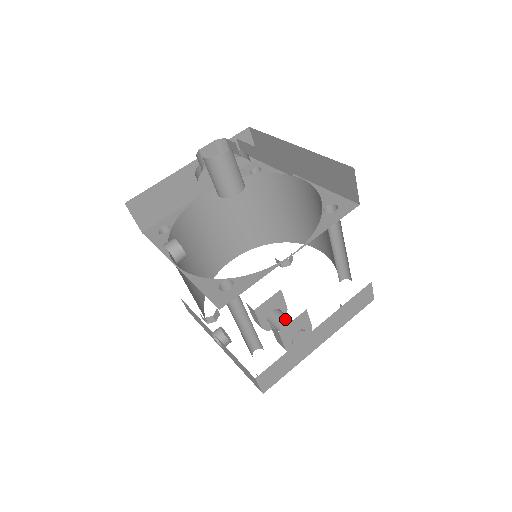
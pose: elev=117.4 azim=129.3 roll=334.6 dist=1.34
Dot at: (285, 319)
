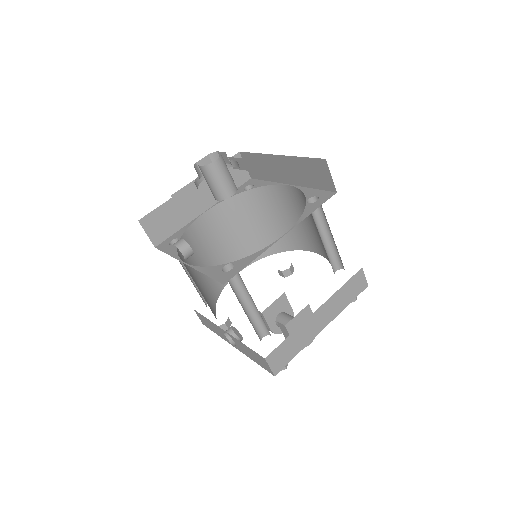
Dot at: (291, 318)
